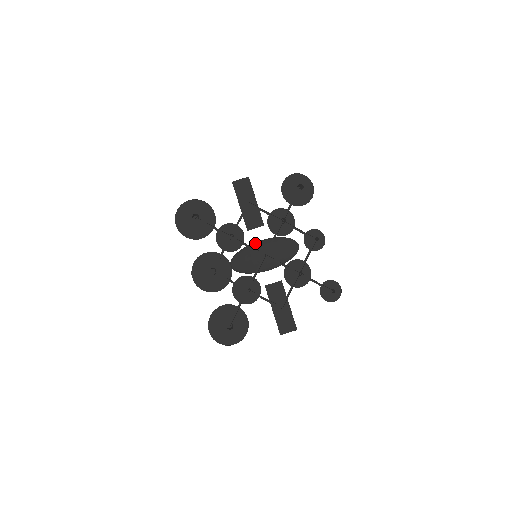
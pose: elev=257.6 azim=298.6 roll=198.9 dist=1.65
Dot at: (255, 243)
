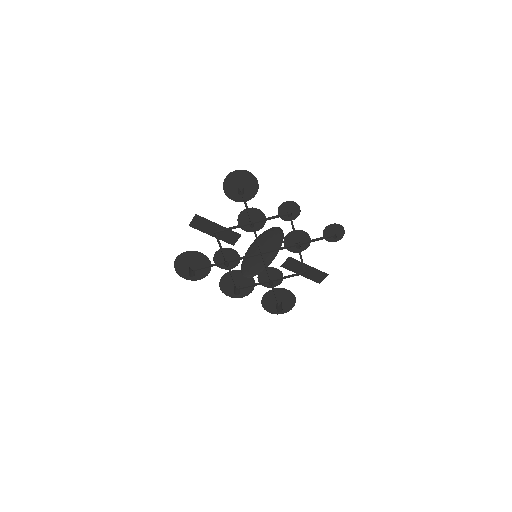
Dot at: (247, 251)
